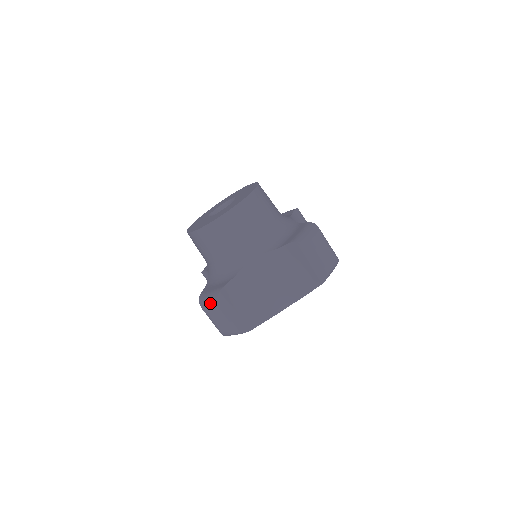
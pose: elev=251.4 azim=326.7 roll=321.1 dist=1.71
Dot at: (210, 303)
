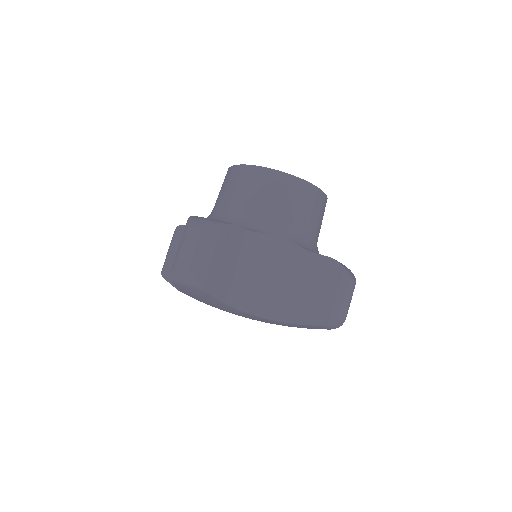
Dot at: (208, 224)
